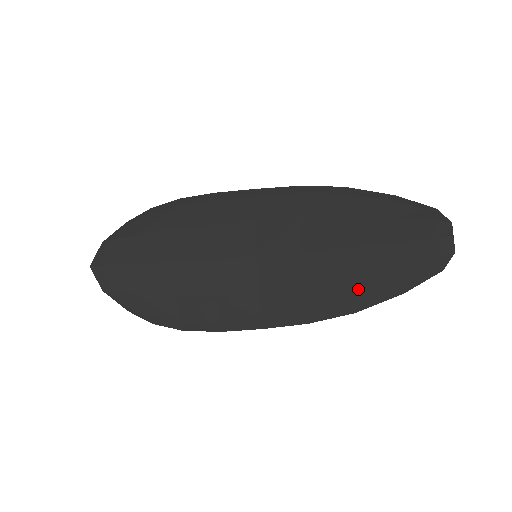
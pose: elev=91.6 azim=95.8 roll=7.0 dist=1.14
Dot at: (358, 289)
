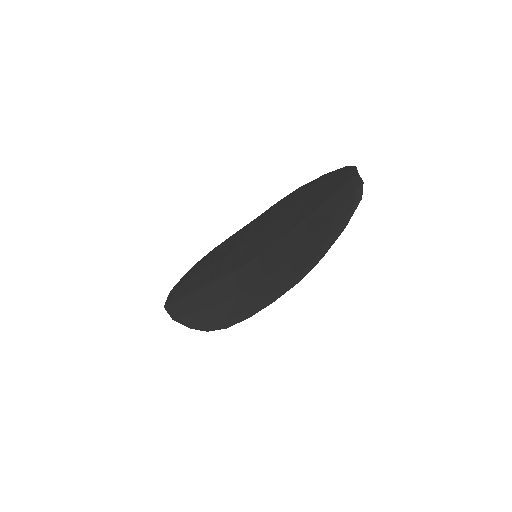
Dot at: (318, 241)
